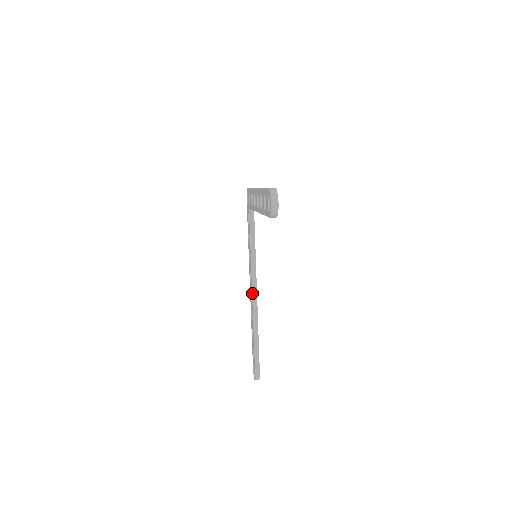
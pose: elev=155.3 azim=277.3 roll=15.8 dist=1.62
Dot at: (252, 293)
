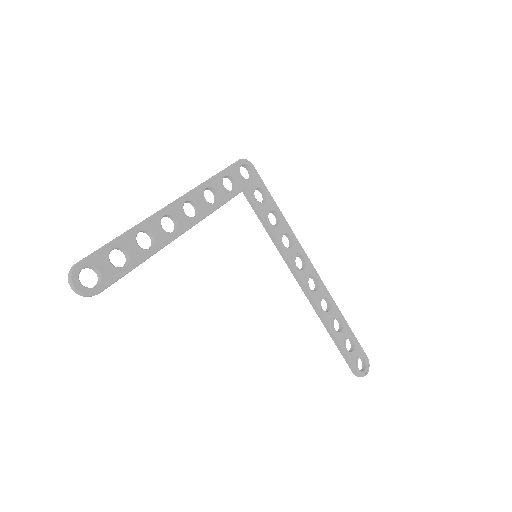
Dot at: (299, 285)
